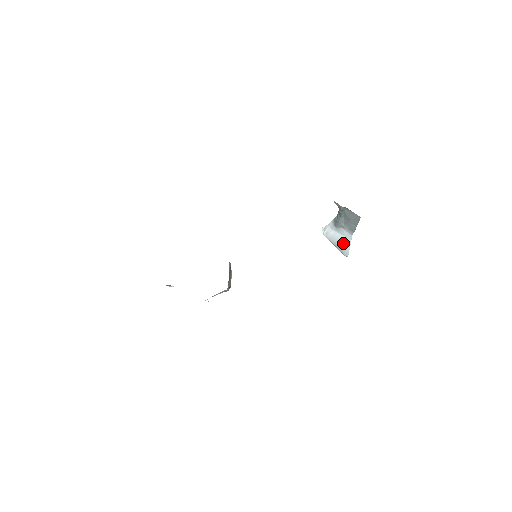
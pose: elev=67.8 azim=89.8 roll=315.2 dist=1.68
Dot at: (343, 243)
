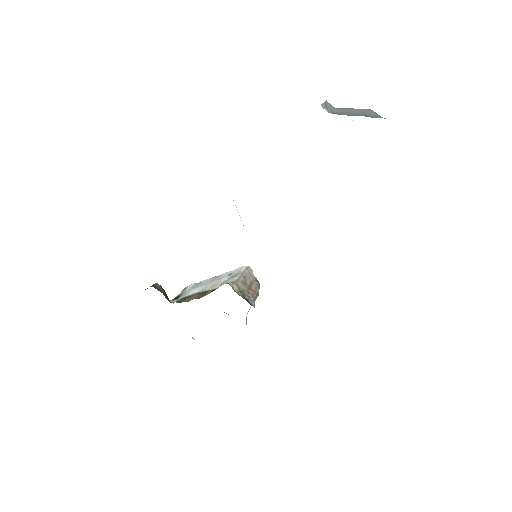
Dot at: (365, 113)
